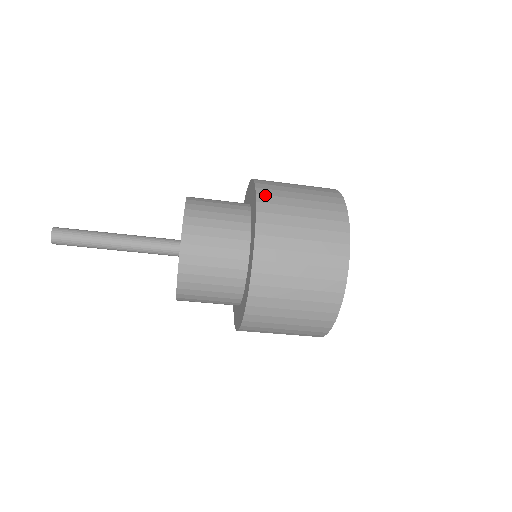
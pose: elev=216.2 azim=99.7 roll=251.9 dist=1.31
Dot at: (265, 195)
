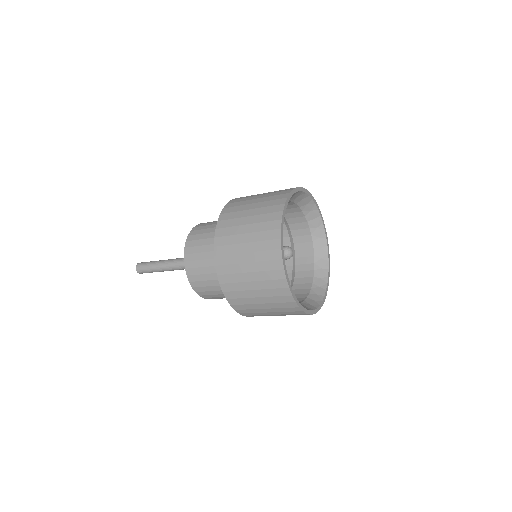
Dot at: (226, 213)
